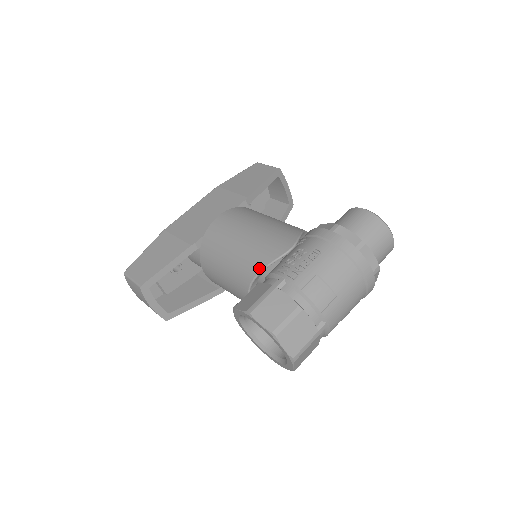
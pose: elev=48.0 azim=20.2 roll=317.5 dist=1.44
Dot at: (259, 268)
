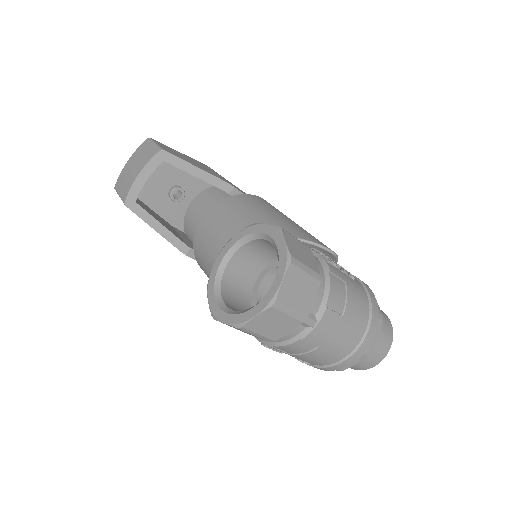
Dot at: (293, 235)
